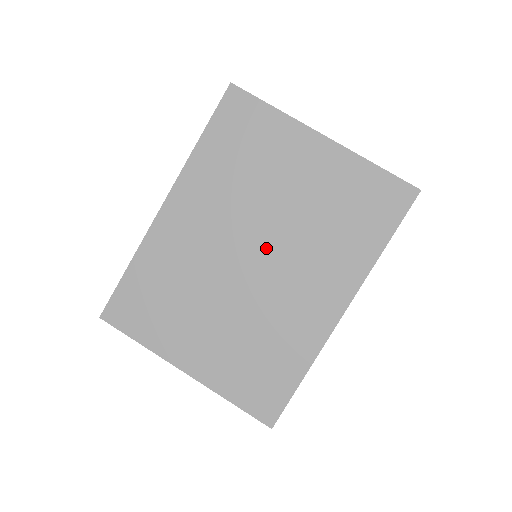
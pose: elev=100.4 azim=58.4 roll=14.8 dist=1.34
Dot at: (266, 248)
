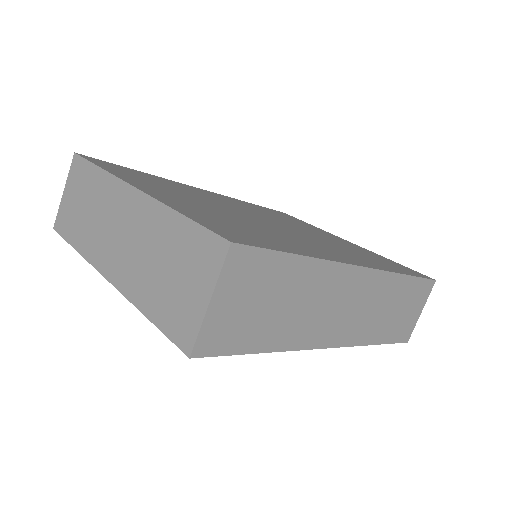
Dot at: (286, 227)
